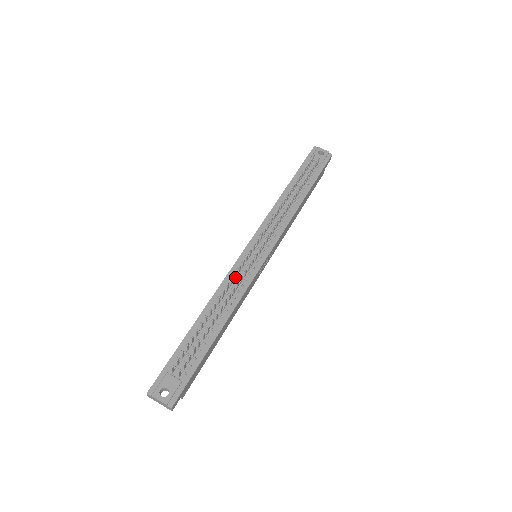
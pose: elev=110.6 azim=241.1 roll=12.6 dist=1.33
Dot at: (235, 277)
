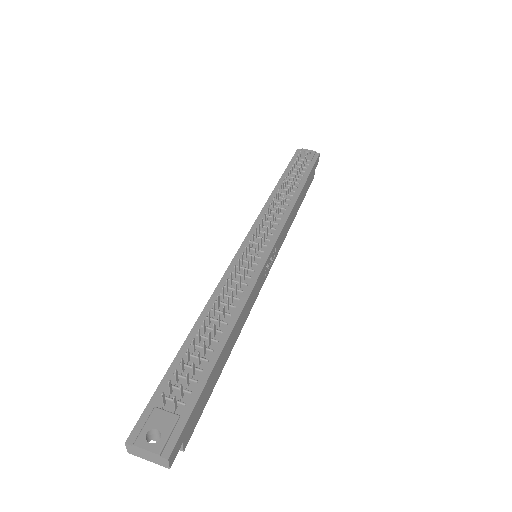
Dot at: (234, 276)
